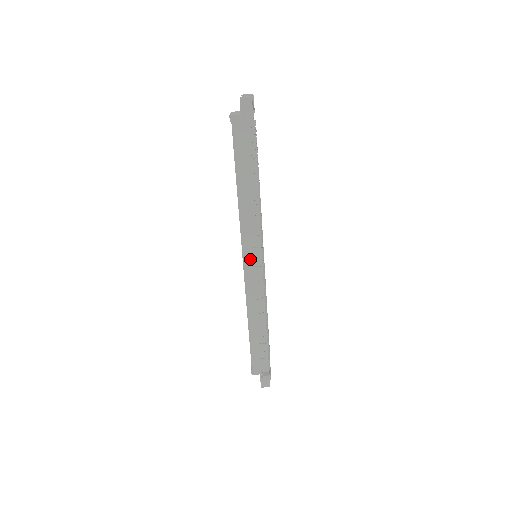
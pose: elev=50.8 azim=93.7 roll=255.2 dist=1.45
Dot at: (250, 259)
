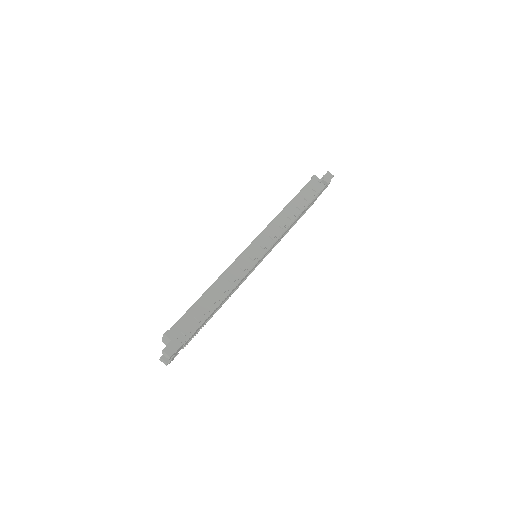
Dot at: (257, 246)
